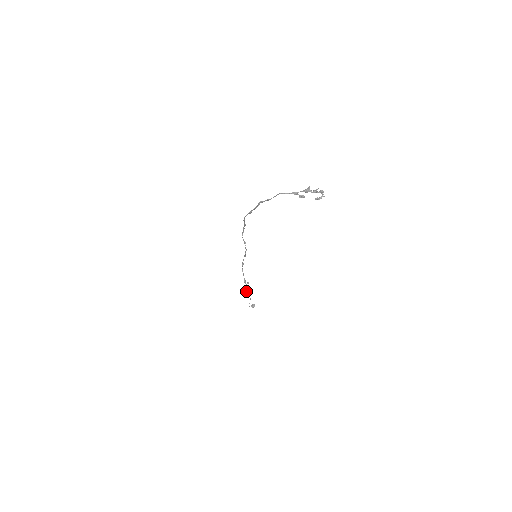
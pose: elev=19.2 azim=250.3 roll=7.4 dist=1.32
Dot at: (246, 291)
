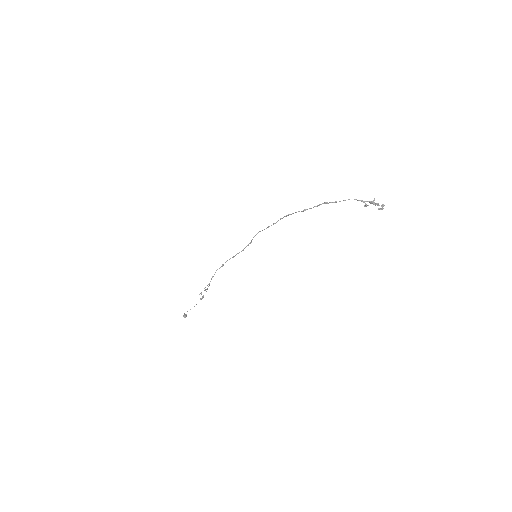
Dot at: (203, 295)
